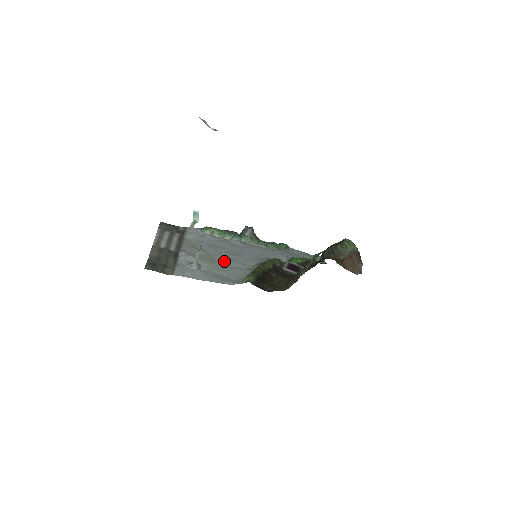
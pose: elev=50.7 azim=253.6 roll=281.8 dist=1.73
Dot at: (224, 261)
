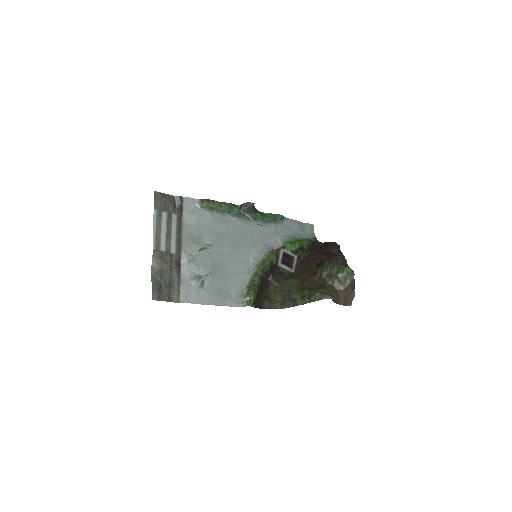
Dot at: (225, 262)
